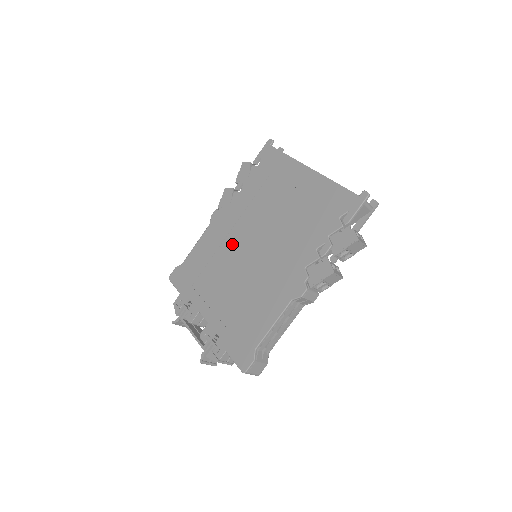
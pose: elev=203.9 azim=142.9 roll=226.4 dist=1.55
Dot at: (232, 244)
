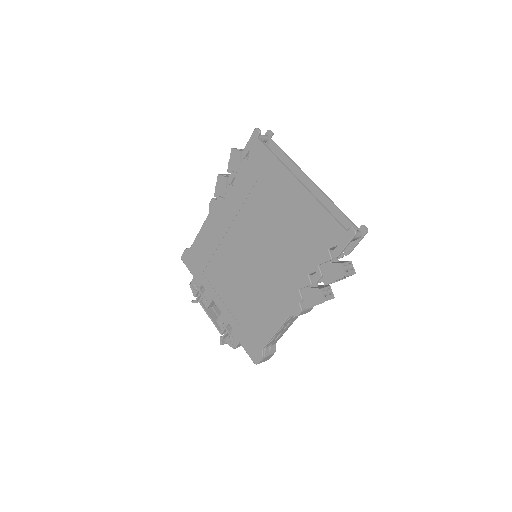
Dot at: (232, 243)
